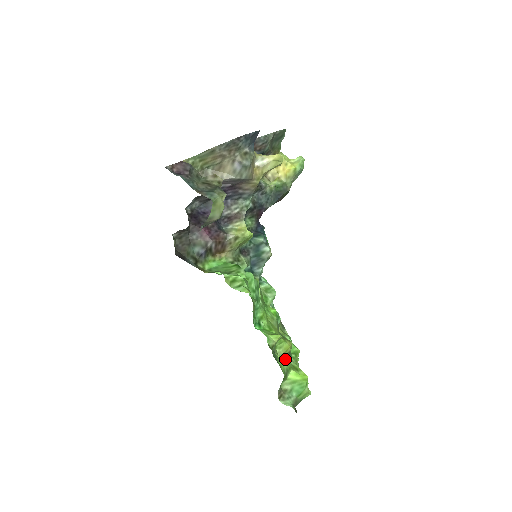
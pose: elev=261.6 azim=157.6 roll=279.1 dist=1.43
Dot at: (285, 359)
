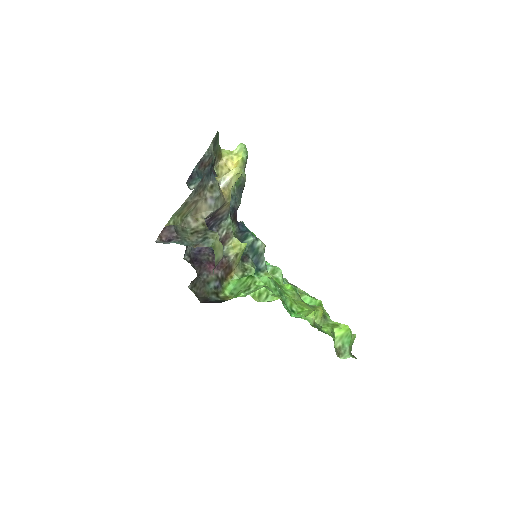
Dot at: (324, 323)
